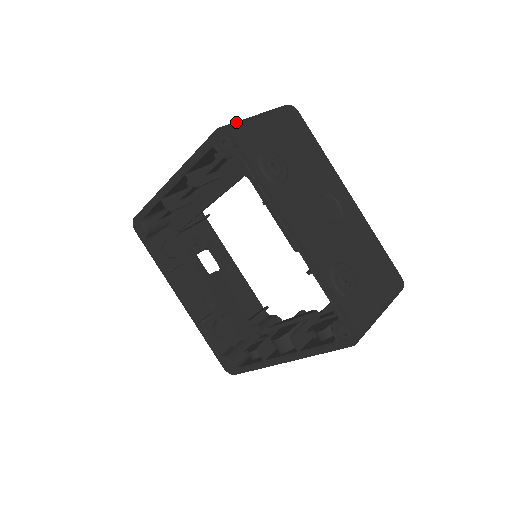
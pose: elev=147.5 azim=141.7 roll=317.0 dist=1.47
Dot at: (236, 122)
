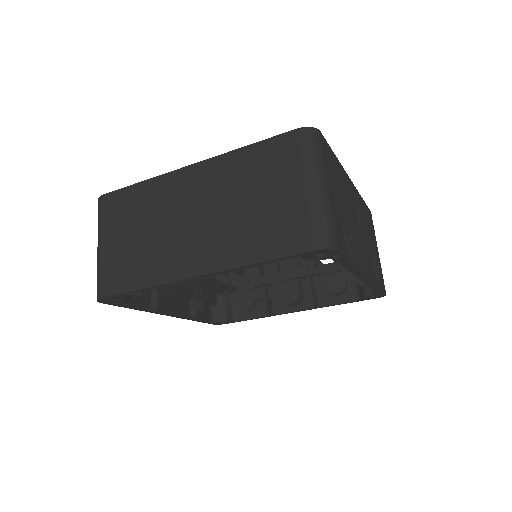
Dot at: (323, 225)
